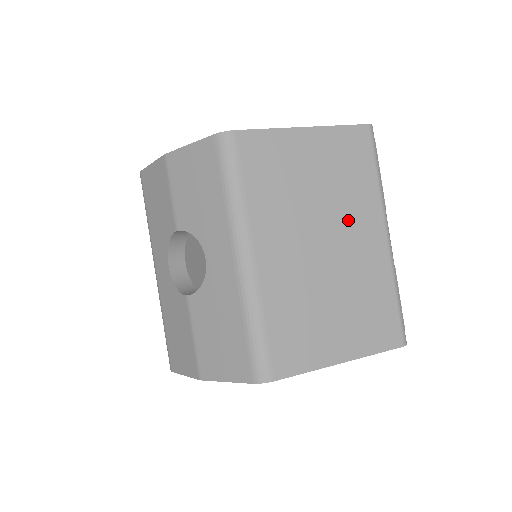
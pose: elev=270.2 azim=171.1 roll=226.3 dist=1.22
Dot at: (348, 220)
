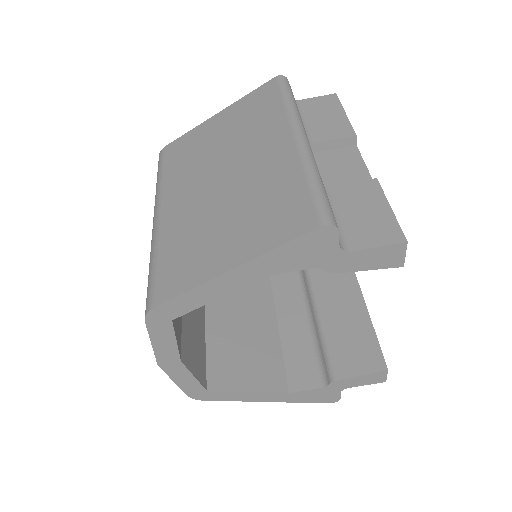
Dot at: (250, 147)
